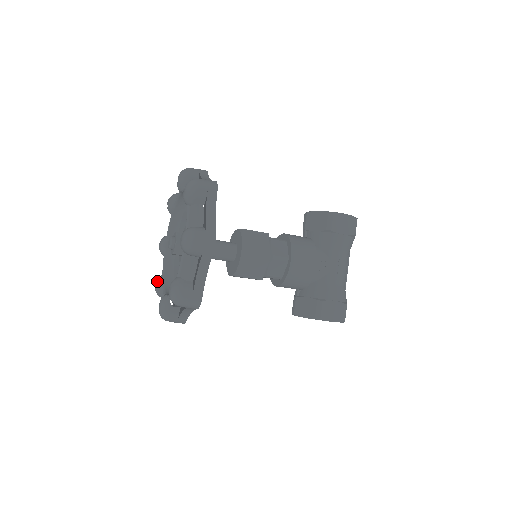
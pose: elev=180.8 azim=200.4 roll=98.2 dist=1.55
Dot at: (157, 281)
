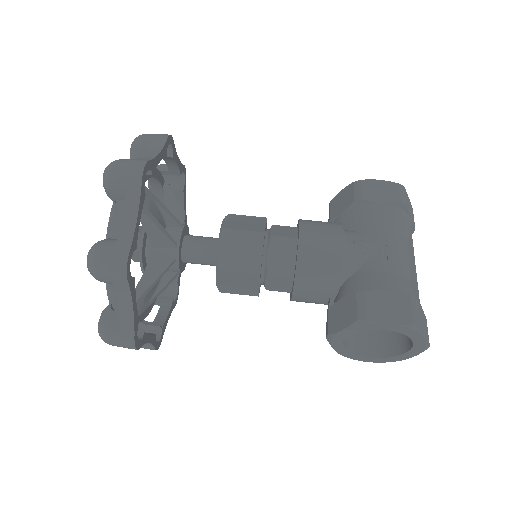
Dot at: occluded
